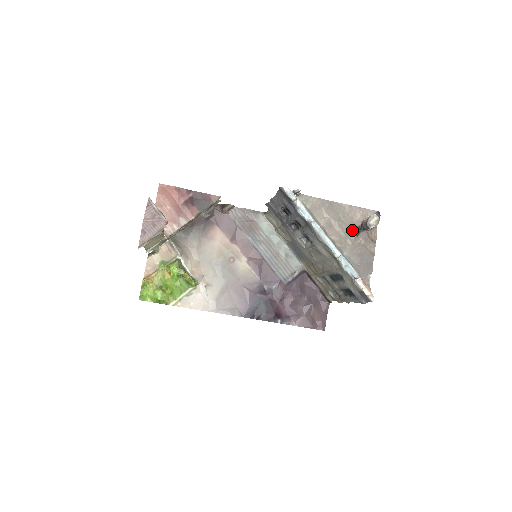
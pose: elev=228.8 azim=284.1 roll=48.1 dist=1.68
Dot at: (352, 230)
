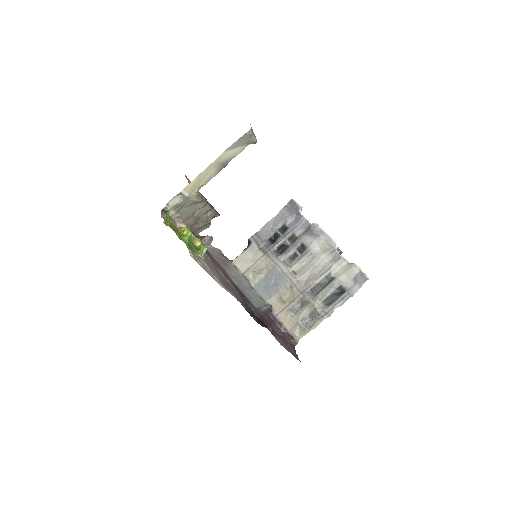
Dot at: occluded
